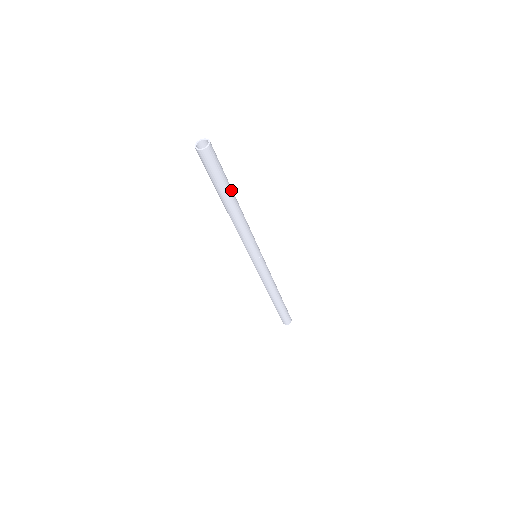
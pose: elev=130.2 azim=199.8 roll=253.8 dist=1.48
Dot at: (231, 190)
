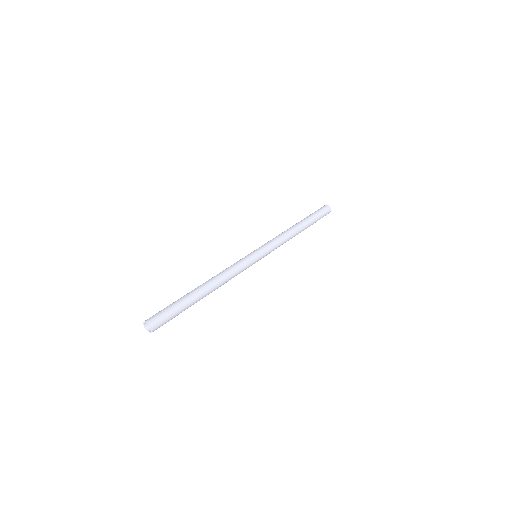
Dot at: (195, 301)
